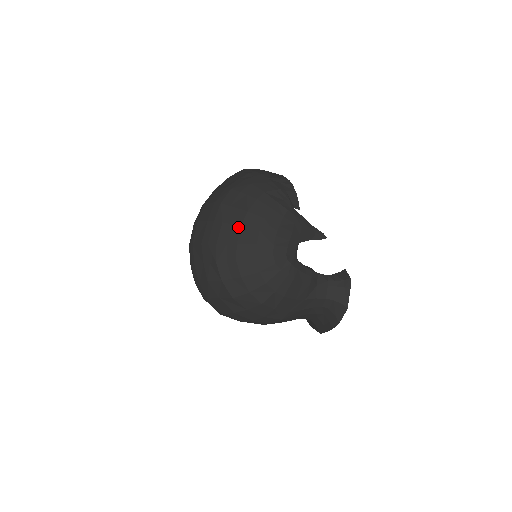
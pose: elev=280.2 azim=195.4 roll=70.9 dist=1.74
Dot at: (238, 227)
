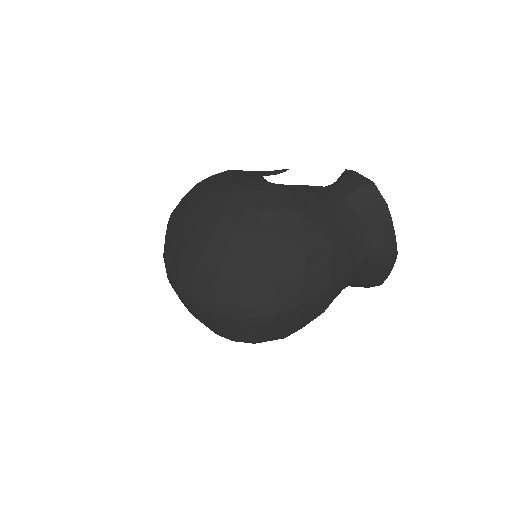
Dot at: (194, 210)
